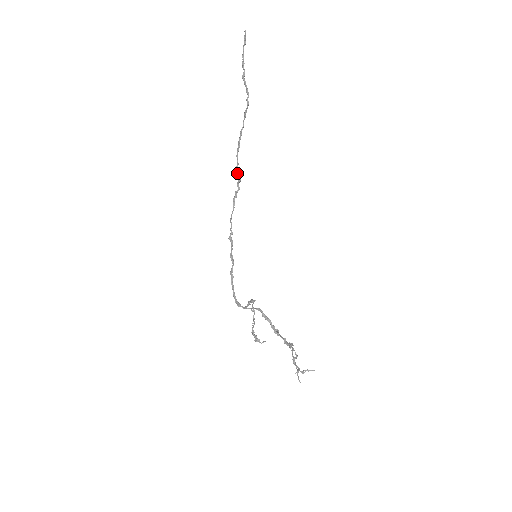
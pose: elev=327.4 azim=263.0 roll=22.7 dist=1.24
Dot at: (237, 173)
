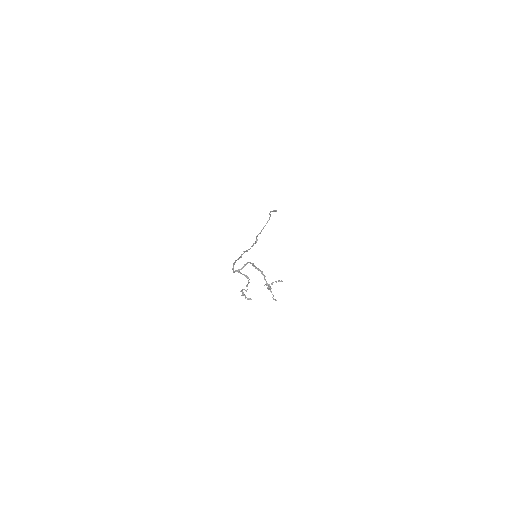
Dot at: (256, 238)
